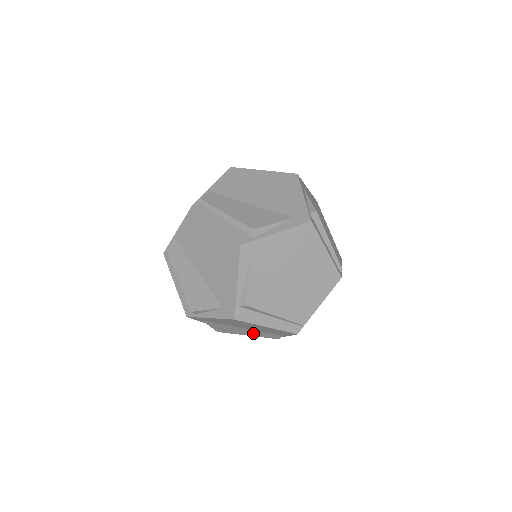
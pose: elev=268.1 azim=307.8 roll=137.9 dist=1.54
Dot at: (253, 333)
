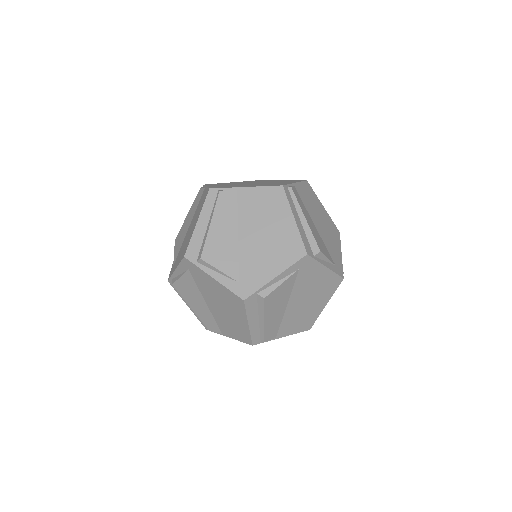
Dot at: occluded
